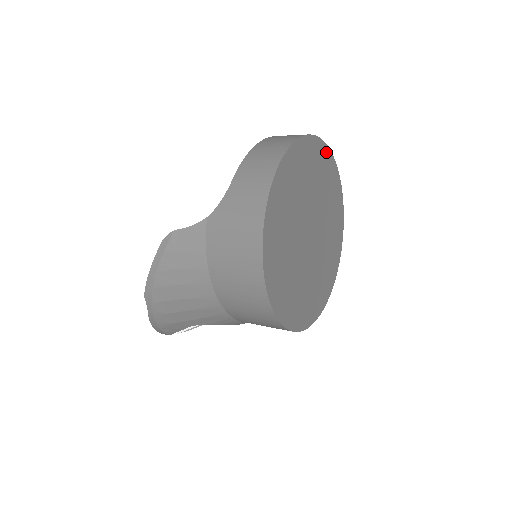
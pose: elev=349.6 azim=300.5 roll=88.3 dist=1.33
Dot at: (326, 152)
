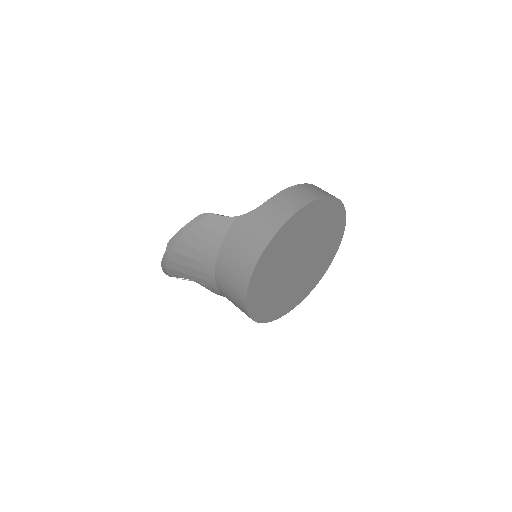
Dot at: (342, 212)
